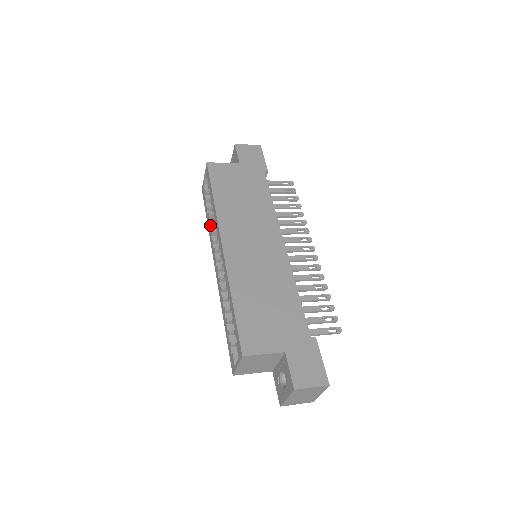
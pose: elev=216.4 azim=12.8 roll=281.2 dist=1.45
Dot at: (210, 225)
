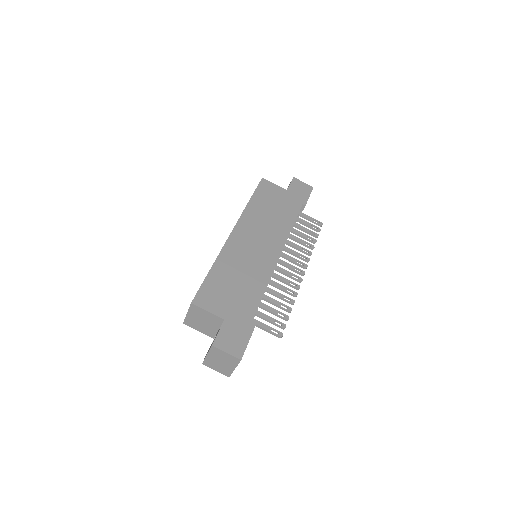
Dot at: occluded
